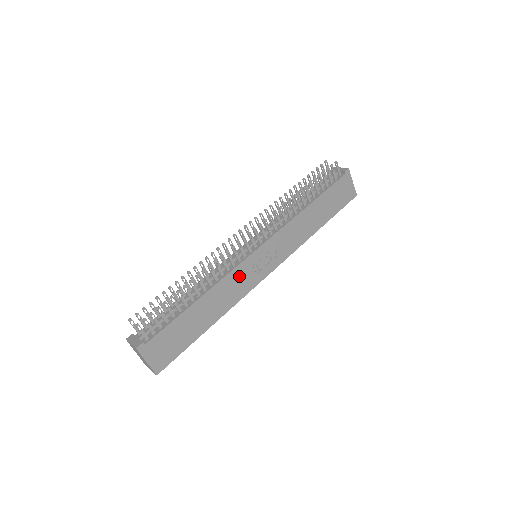
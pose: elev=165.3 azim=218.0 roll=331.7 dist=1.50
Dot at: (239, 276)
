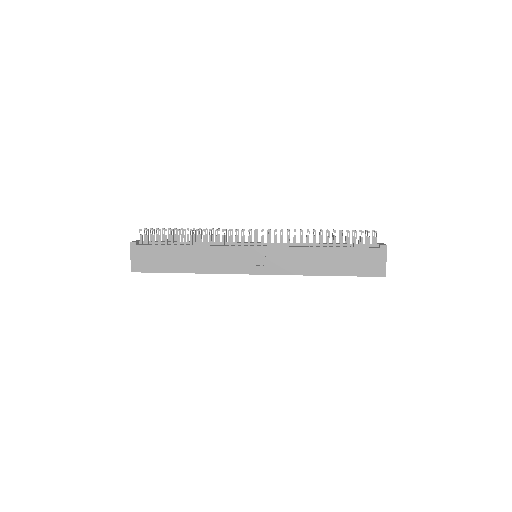
Dot at: (228, 255)
